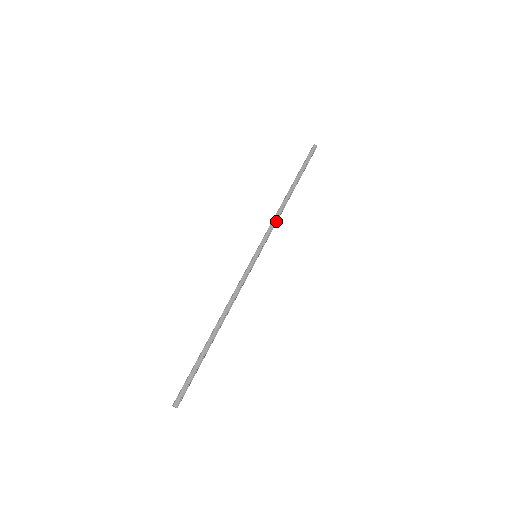
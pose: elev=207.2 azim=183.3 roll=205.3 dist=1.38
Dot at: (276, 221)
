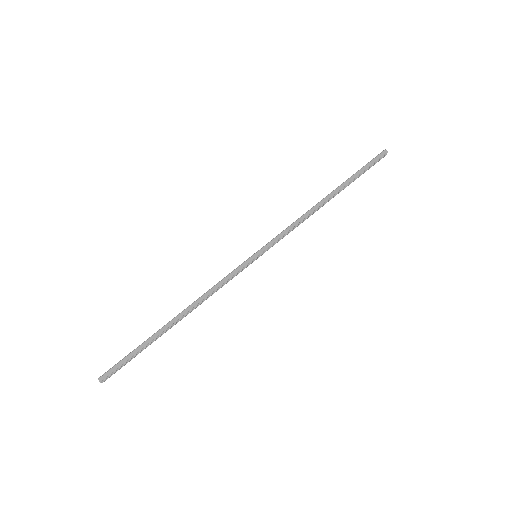
Dot at: (297, 225)
